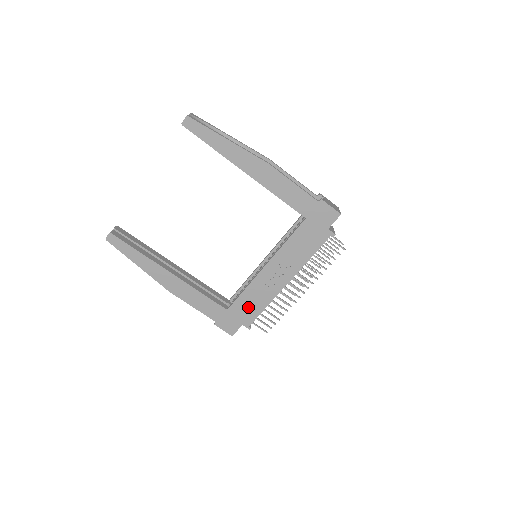
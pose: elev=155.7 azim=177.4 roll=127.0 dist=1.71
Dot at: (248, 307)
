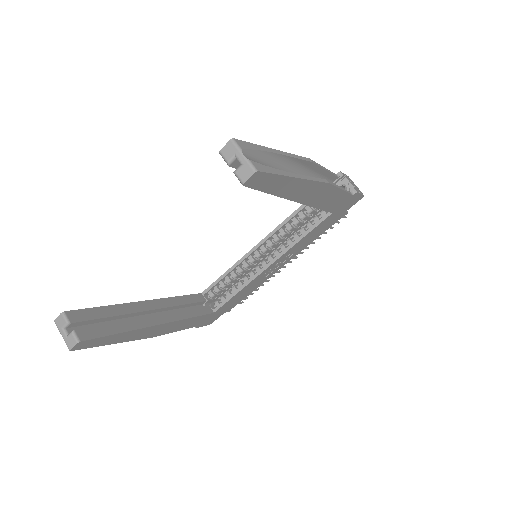
Dot at: (236, 300)
